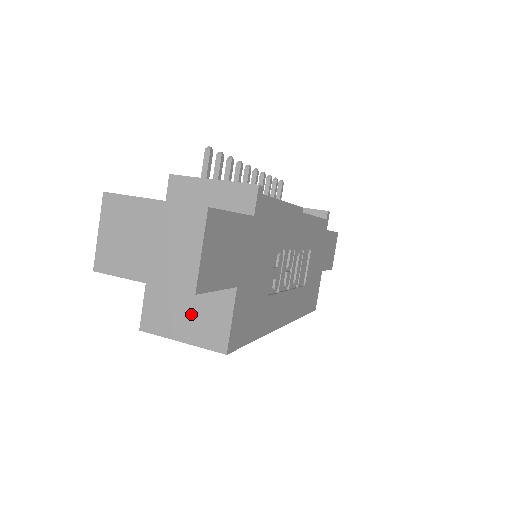
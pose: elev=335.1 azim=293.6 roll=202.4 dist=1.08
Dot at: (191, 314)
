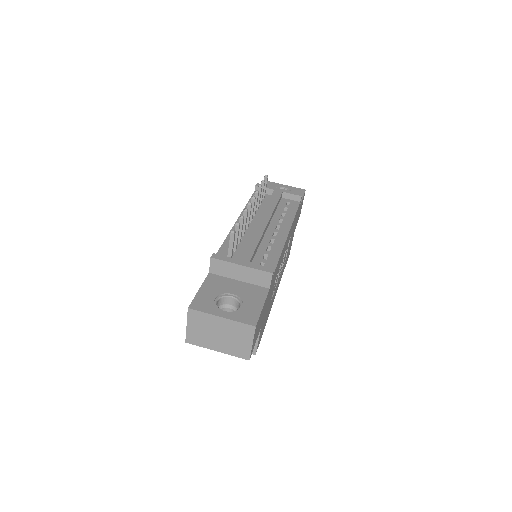
Dot at: occluded
